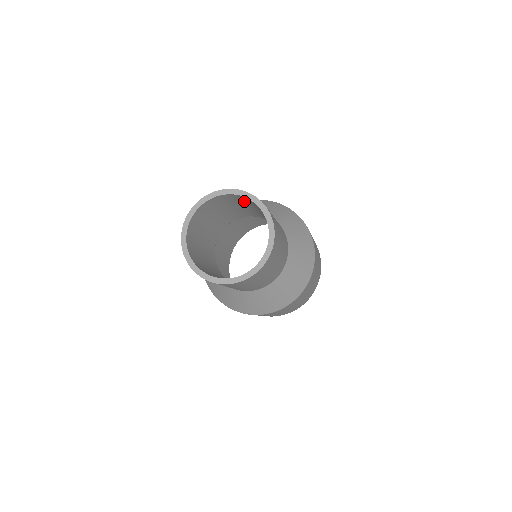
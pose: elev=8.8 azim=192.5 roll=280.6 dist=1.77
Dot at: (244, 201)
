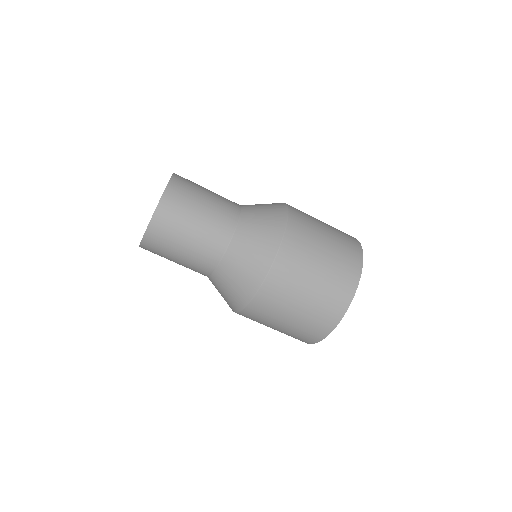
Dot at: occluded
